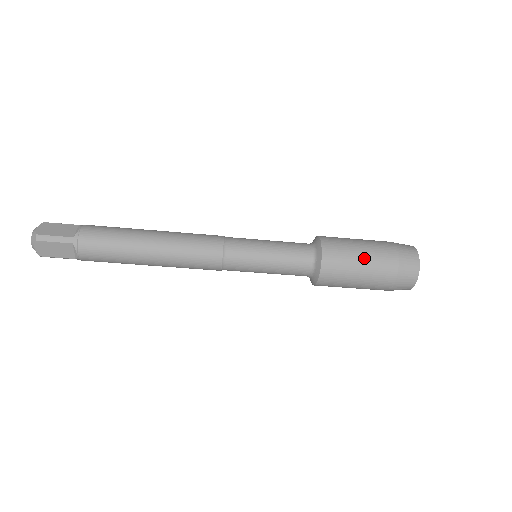
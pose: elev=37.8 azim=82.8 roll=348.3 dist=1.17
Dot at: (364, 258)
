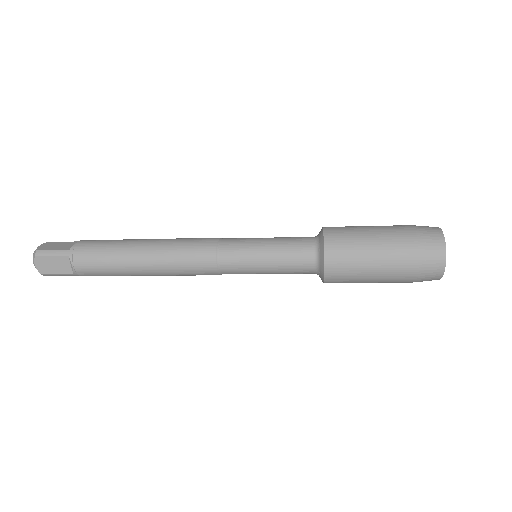
Dot at: (374, 240)
